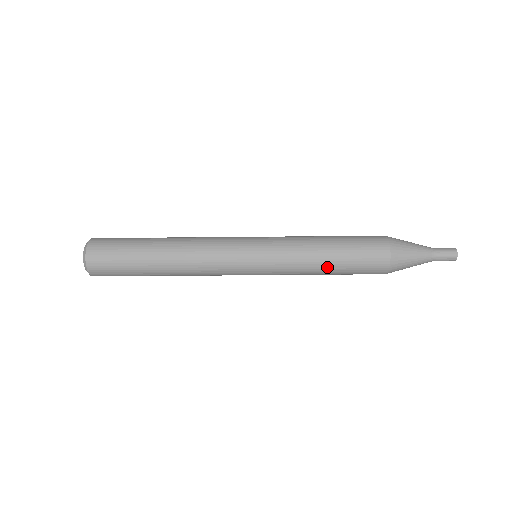
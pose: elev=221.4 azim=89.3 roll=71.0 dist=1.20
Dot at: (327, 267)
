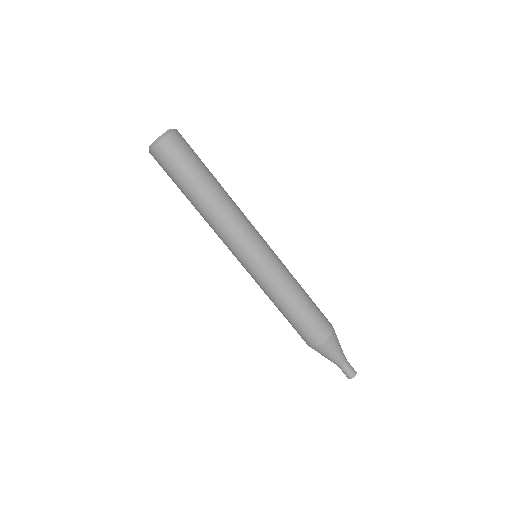
Dot at: (292, 306)
